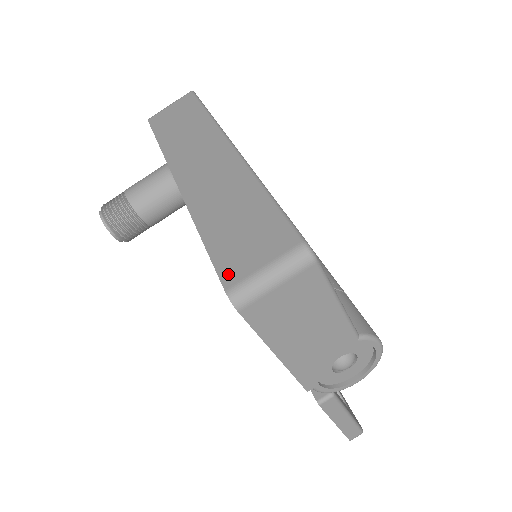
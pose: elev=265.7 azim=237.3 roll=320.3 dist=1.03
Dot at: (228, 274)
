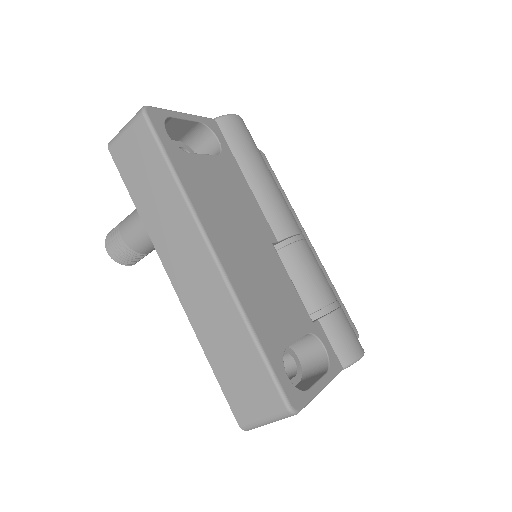
Dot at: (237, 411)
